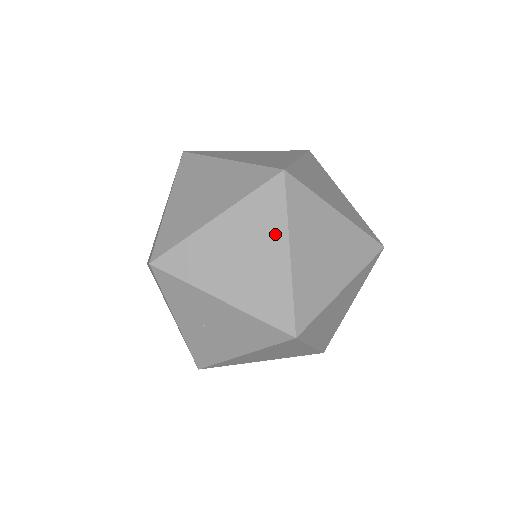
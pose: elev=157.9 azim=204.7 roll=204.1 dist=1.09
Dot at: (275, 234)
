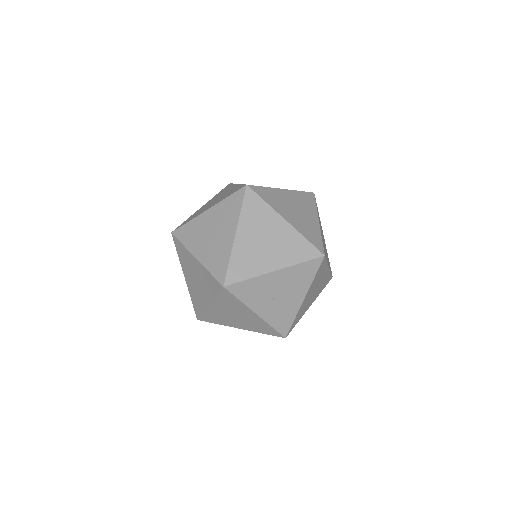
Dot at: (270, 217)
